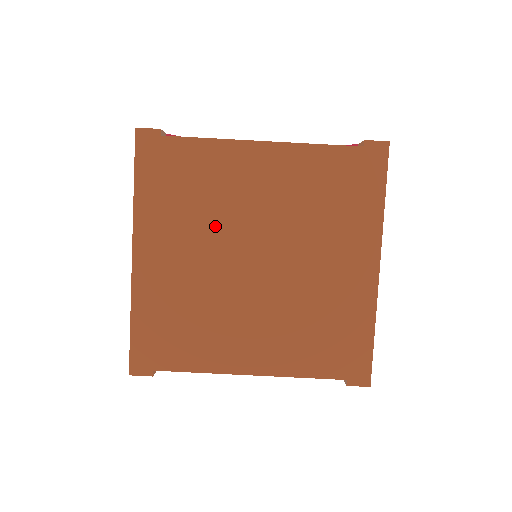
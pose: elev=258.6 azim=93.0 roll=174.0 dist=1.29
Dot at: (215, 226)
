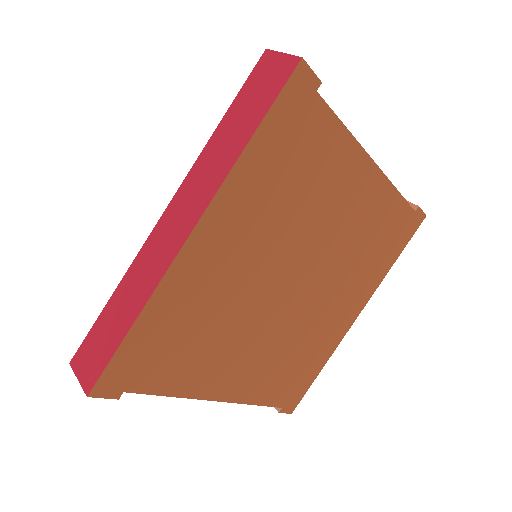
Dot at: (290, 234)
